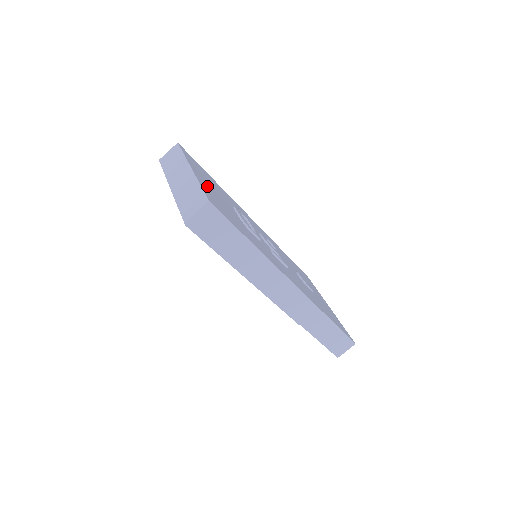
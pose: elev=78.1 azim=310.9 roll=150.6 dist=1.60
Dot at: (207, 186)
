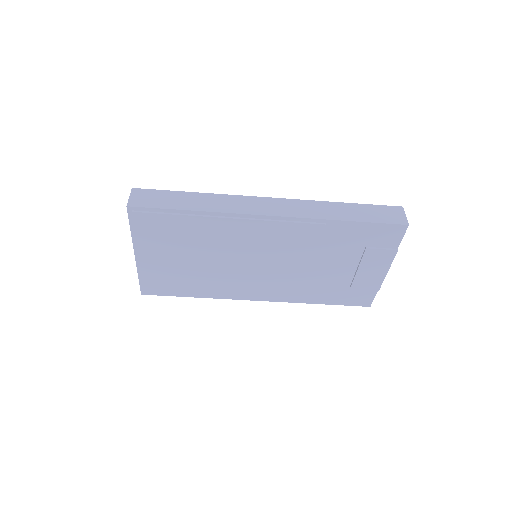
Dot at: occluded
